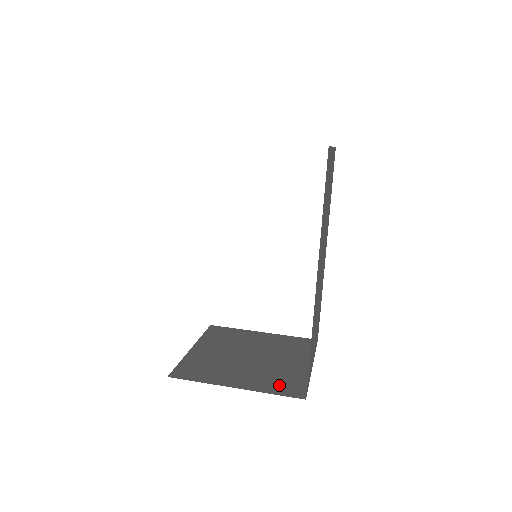
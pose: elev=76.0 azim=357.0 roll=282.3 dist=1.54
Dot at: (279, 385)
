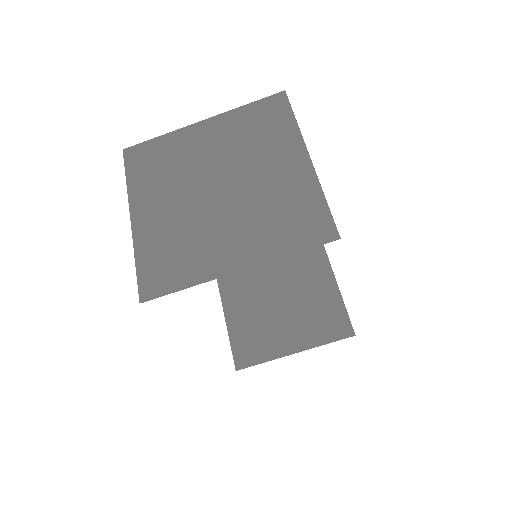
Dot at: (325, 328)
